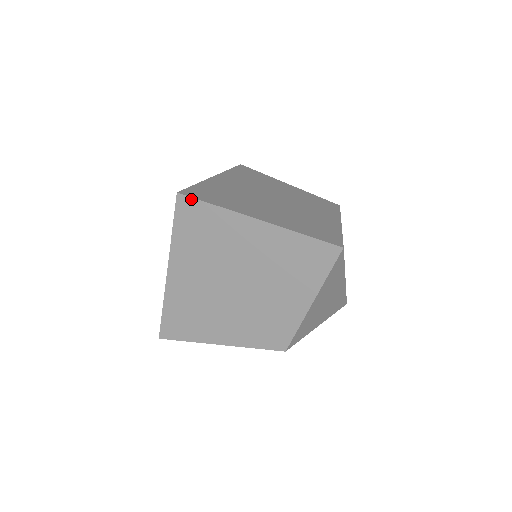
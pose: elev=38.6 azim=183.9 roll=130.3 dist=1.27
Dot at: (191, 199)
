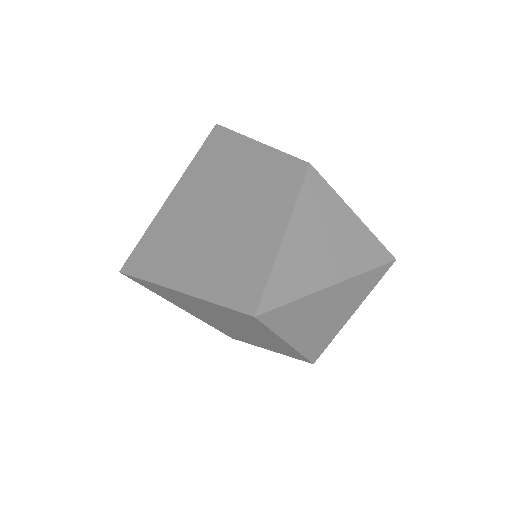
Dot at: (130, 276)
